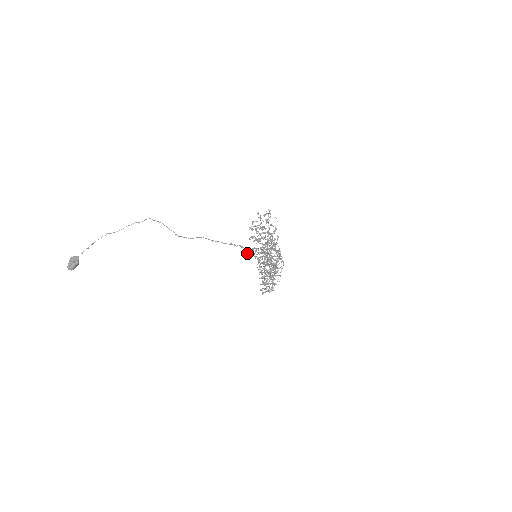
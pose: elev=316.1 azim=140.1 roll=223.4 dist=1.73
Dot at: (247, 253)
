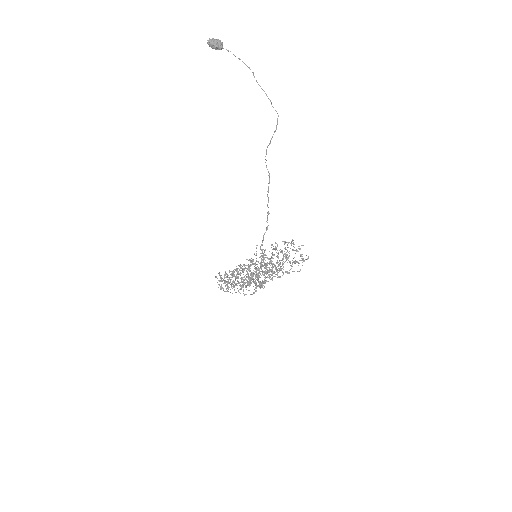
Dot at: occluded
